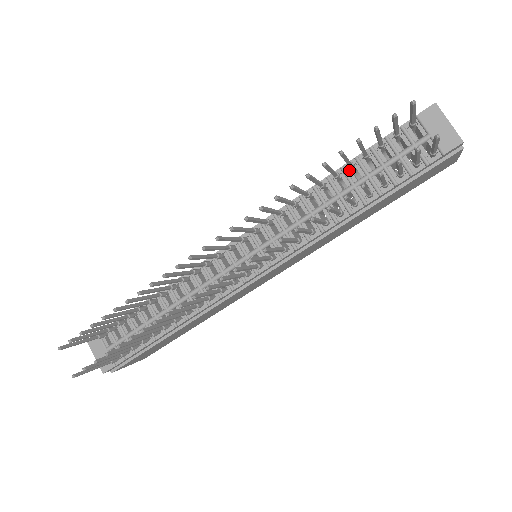
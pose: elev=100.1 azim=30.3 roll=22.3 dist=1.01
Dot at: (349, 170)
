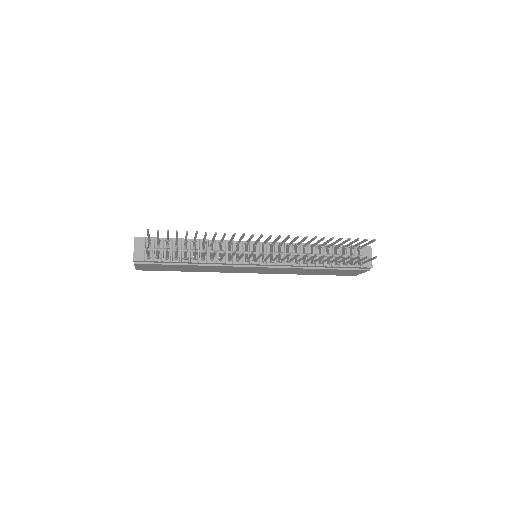
Dot at: (325, 248)
